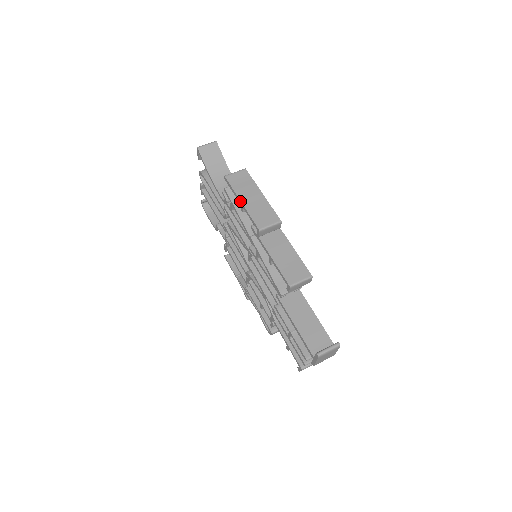
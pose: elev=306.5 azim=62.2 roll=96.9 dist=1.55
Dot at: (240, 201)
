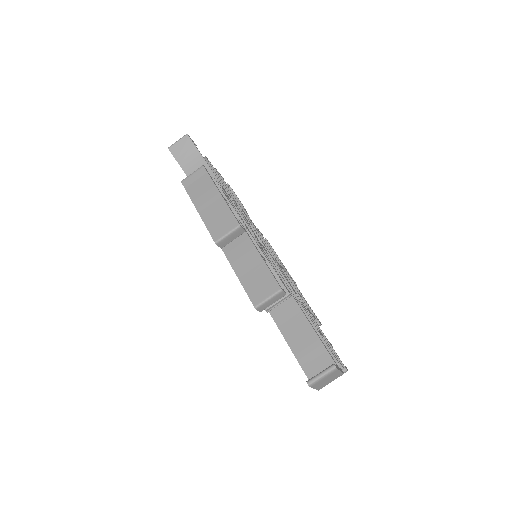
Dot at: (196, 209)
